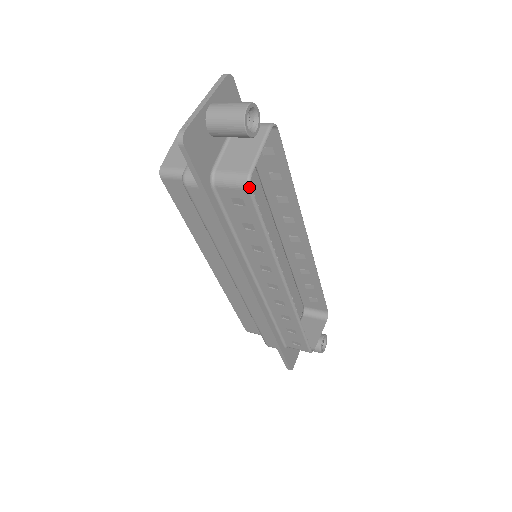
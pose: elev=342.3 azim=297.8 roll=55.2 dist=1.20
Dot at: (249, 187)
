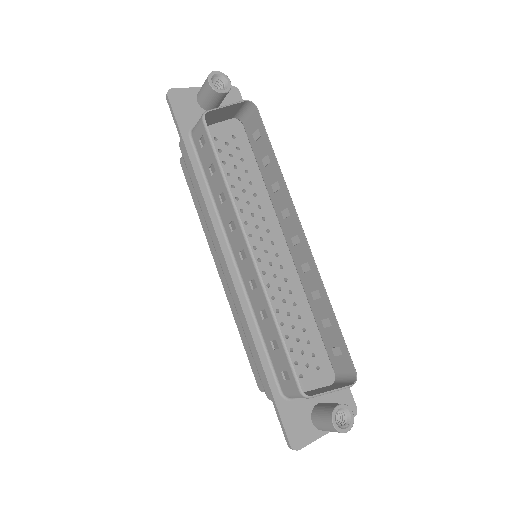
Dot at: (203, 118)
